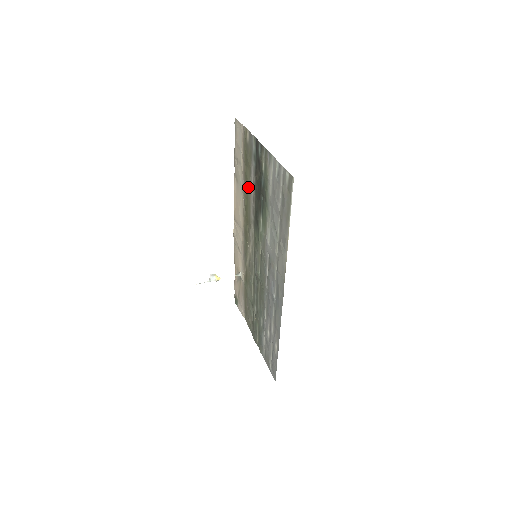
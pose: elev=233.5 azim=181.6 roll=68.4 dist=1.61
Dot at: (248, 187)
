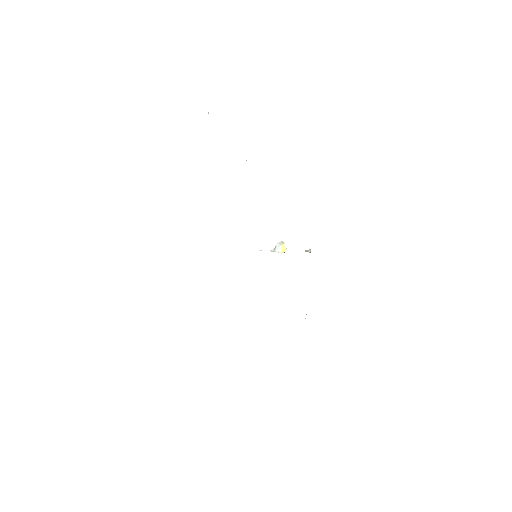
Dot at: occluded
